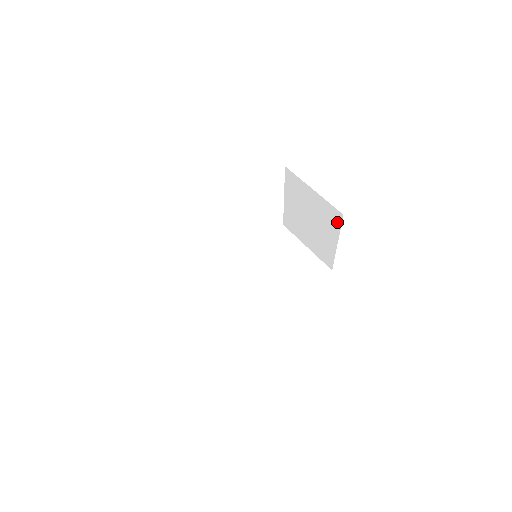
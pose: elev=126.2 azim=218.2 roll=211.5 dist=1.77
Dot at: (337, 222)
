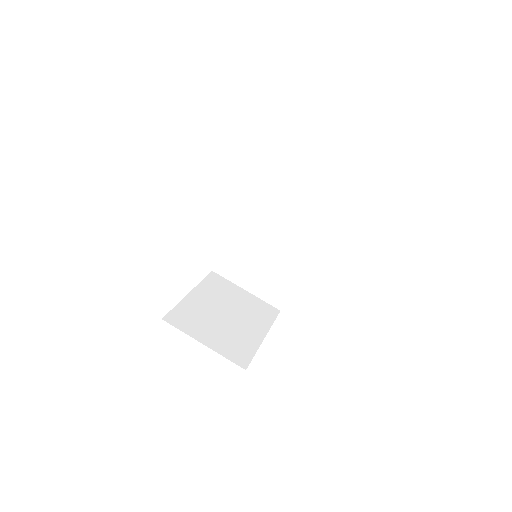
Dot at: occluded
